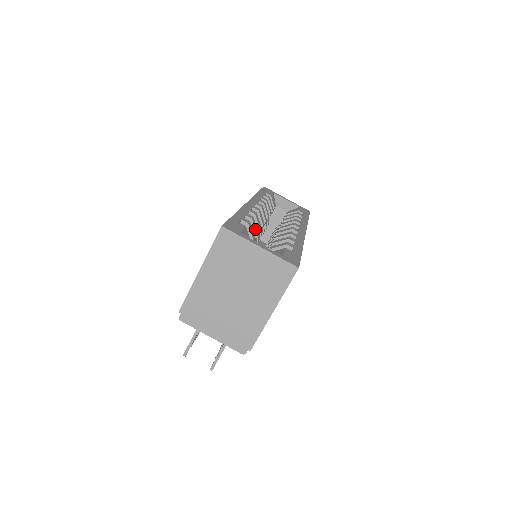
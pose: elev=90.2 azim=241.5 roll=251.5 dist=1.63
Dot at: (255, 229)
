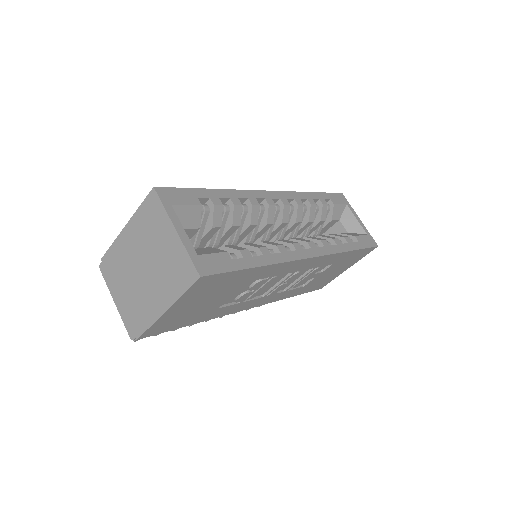
Dot at: (233, 218)
